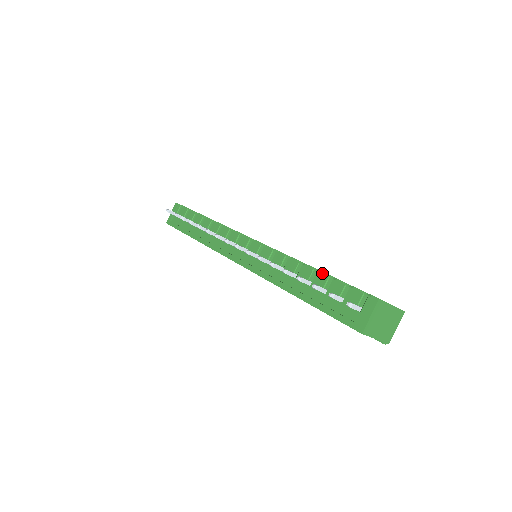
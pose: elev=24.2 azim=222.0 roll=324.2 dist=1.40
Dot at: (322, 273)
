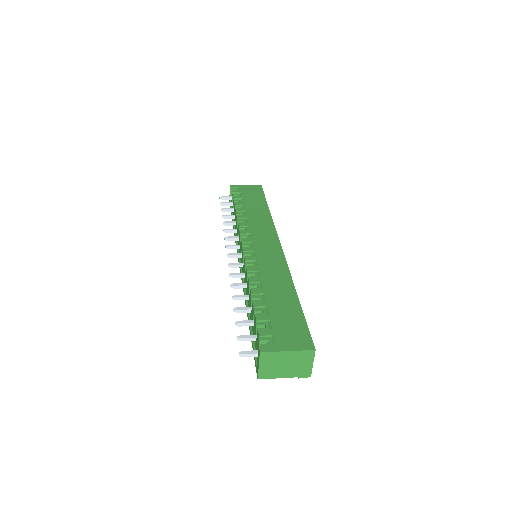
Dot at: (252, 304)
